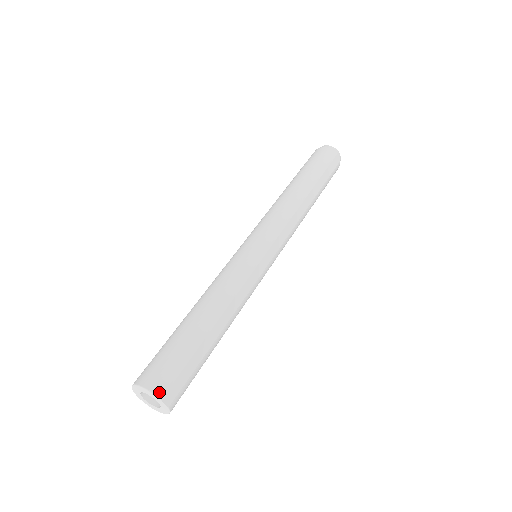
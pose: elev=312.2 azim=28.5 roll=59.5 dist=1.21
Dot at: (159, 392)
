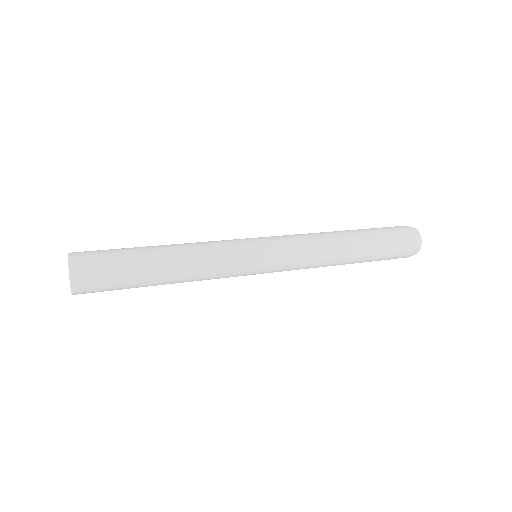
Dot at: (74, 270)
